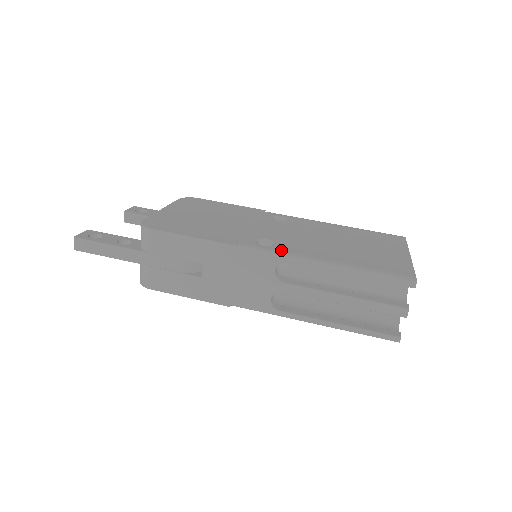
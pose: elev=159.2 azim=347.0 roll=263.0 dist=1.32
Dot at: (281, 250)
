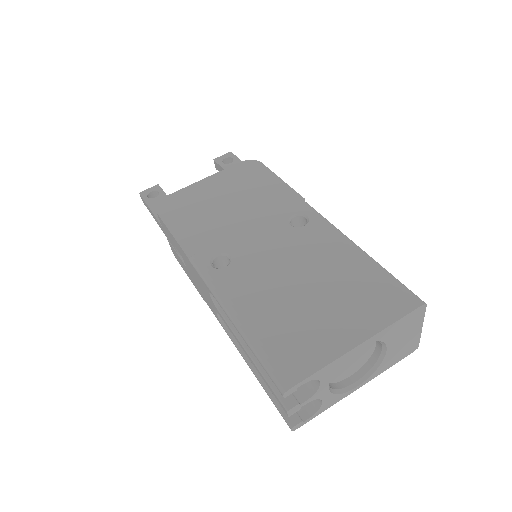
Dot at: (216, 278)
